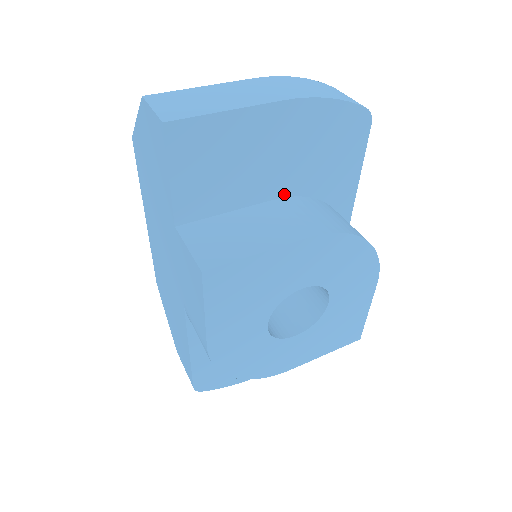
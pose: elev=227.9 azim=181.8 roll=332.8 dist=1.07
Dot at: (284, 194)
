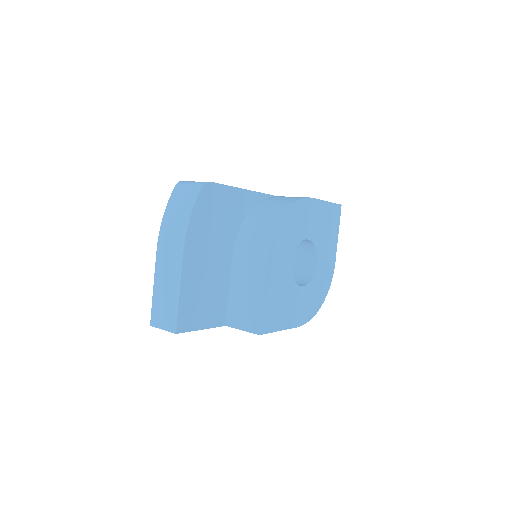
Dot at: (231, 251)
